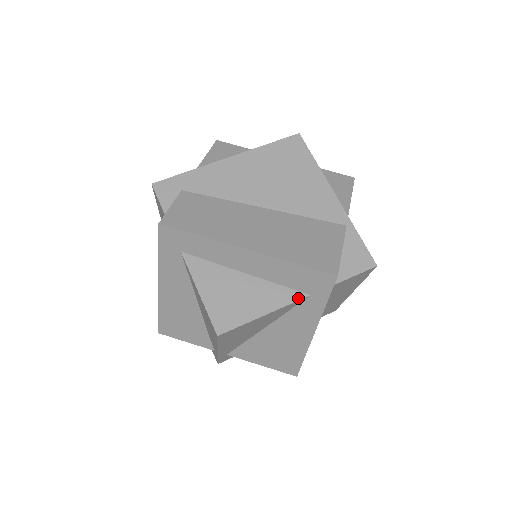
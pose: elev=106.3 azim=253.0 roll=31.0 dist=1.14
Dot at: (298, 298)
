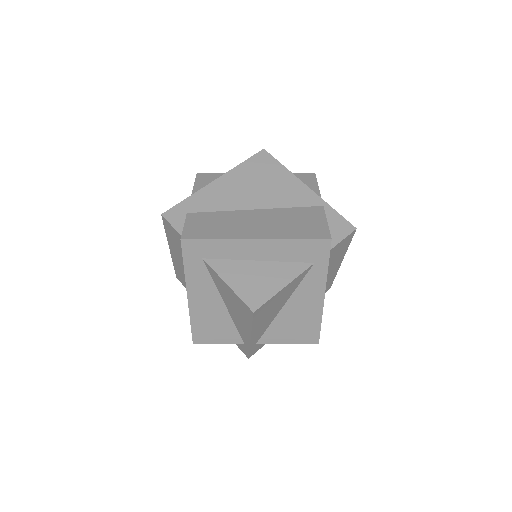
Dot at: (306, 268)
